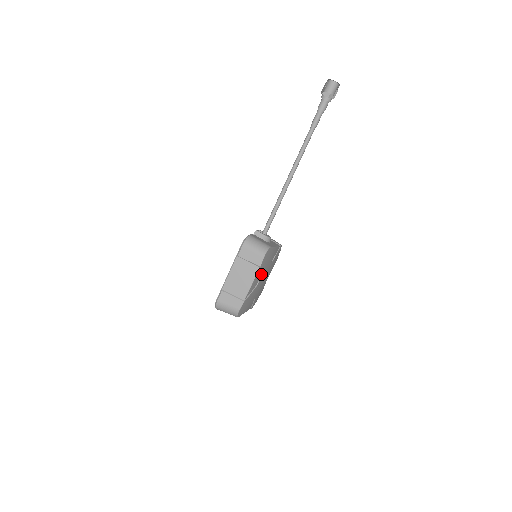
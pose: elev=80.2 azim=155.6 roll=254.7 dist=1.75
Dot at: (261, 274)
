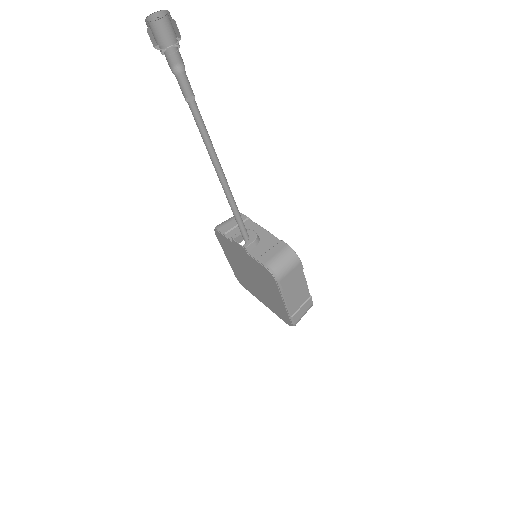
Dot at: occluded
